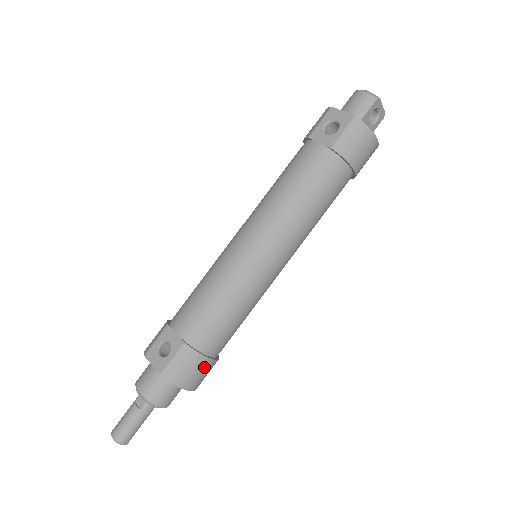
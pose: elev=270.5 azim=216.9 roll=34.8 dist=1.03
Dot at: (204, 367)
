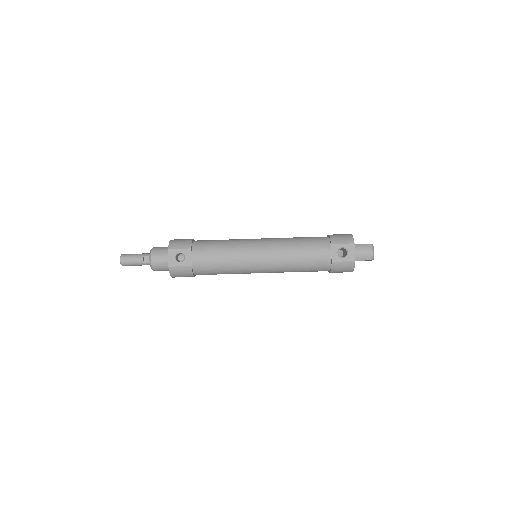
Dot at: occluded
